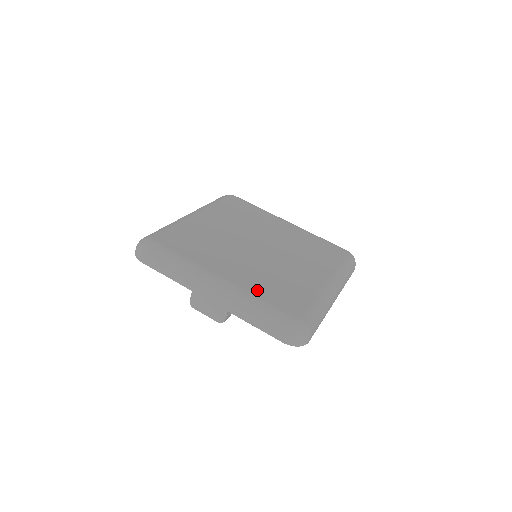
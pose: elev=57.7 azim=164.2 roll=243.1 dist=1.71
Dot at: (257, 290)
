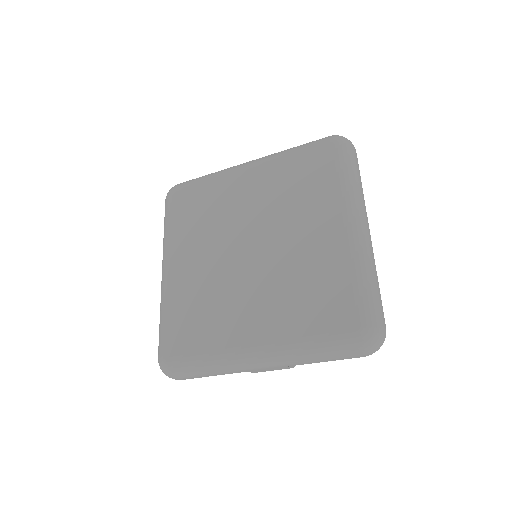
Dot at: (294, 328)
